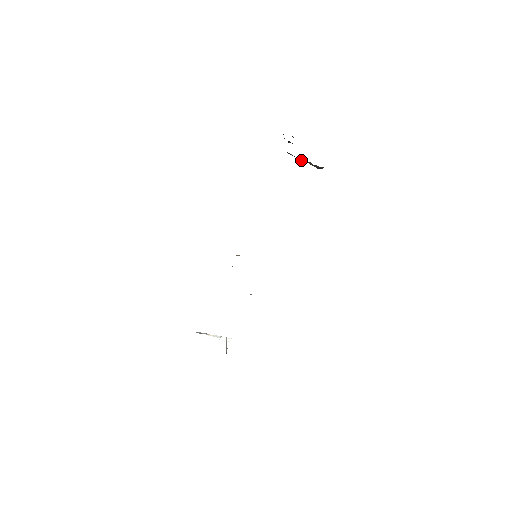
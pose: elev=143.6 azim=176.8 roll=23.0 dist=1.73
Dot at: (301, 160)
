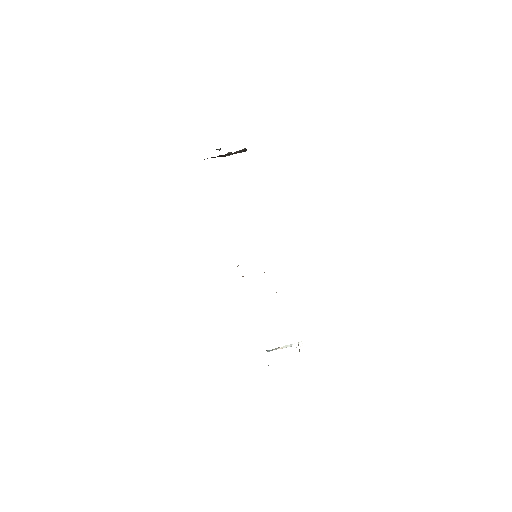
Dot at: (224, 156)
